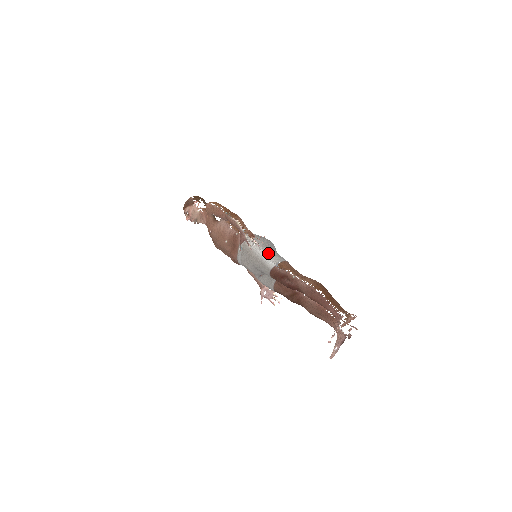
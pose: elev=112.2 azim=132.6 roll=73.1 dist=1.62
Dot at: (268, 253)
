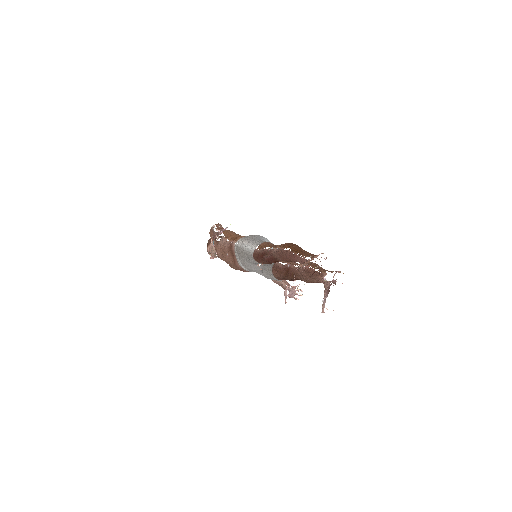
Dot at: (250, 242)
